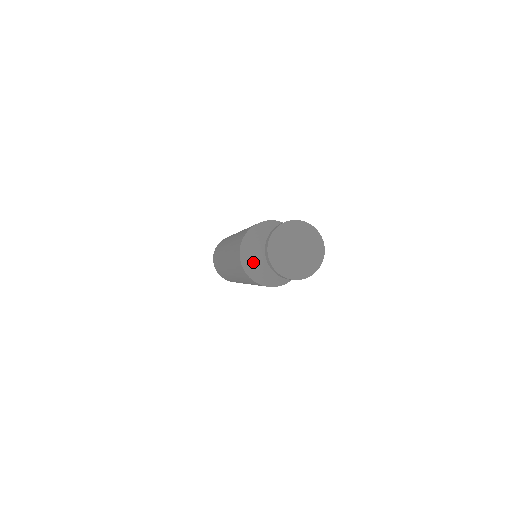
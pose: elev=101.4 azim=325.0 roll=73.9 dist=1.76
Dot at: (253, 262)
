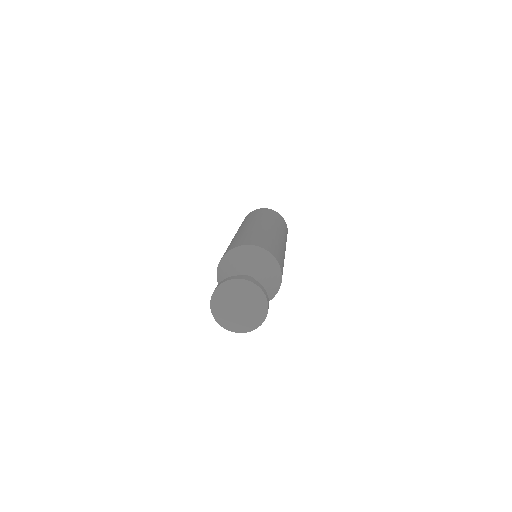
Dot at: occluded
